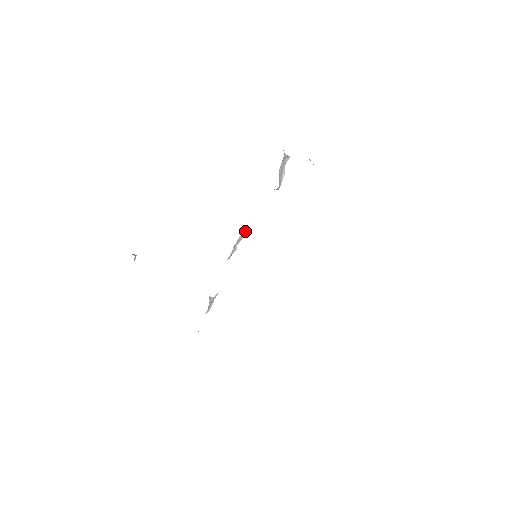
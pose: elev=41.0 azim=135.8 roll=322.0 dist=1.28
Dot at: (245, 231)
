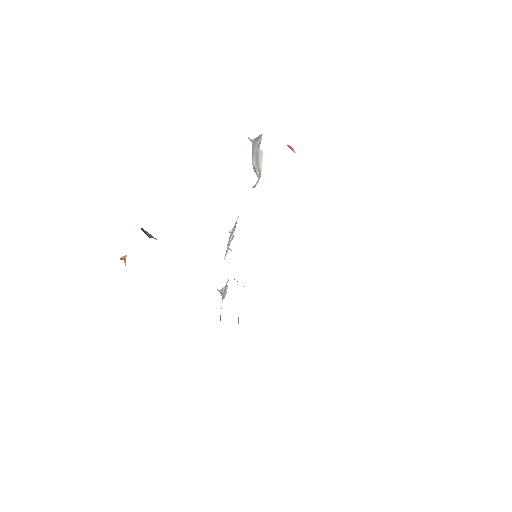
Dot at: (236, 221)
